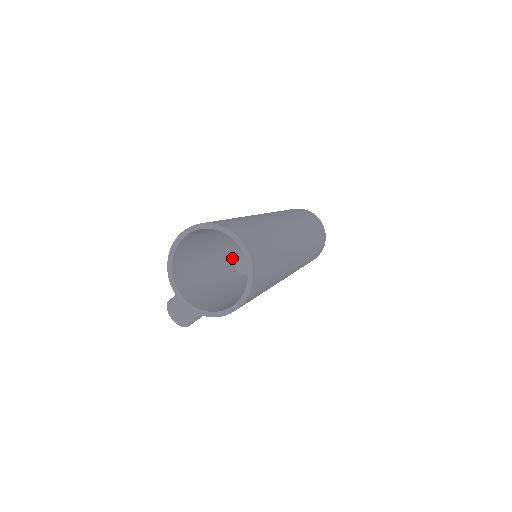
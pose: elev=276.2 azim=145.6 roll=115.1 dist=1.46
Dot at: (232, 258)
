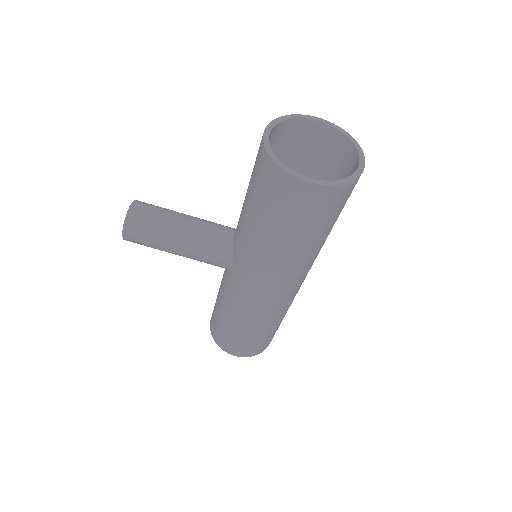
Dot at: occluded
